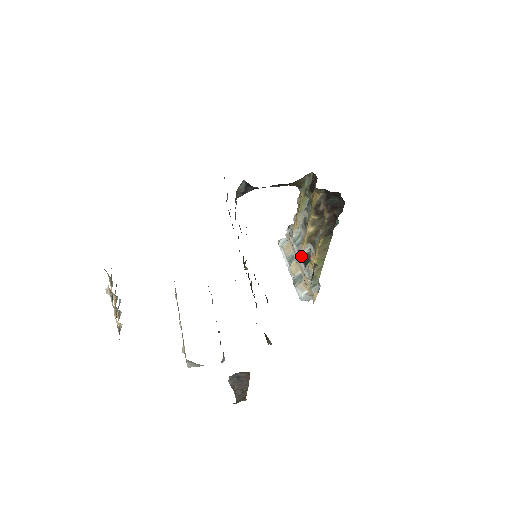
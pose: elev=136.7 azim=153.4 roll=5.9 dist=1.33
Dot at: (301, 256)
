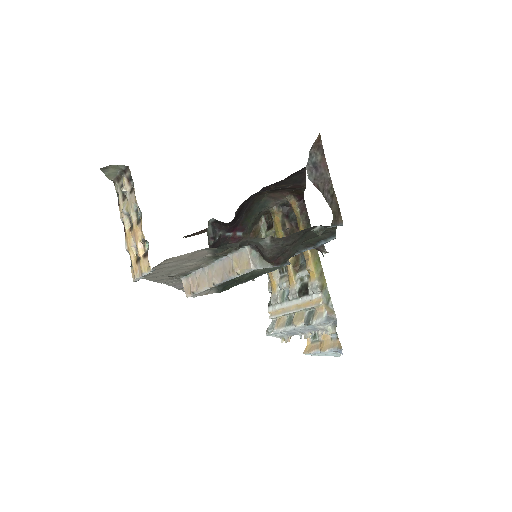
Dot at: (297, 292)
